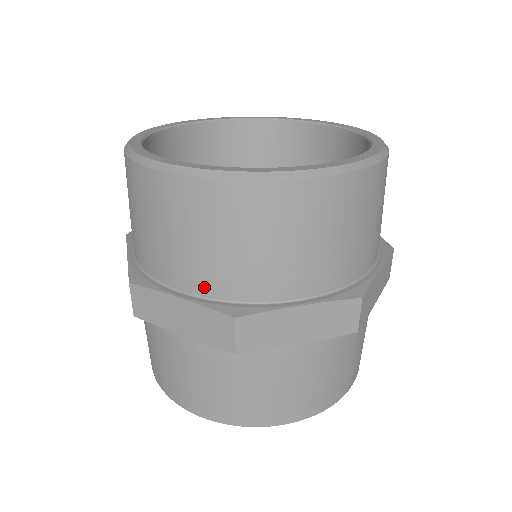
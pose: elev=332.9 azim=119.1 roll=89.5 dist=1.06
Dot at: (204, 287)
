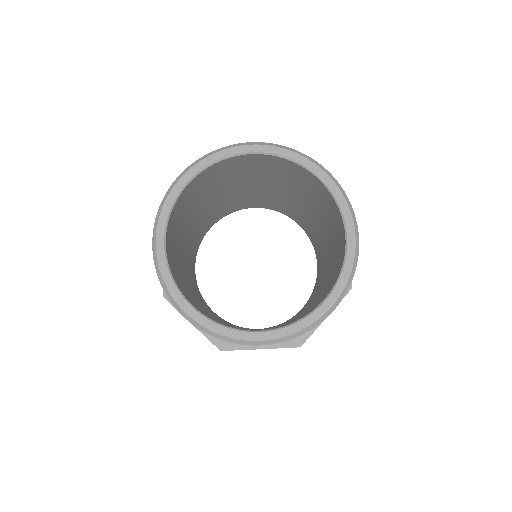
Dot at: occluded
